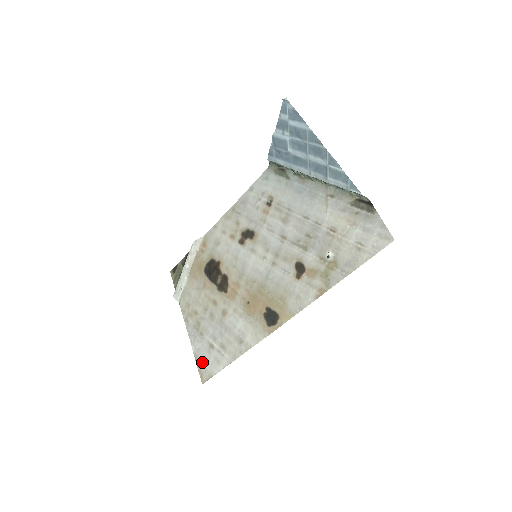
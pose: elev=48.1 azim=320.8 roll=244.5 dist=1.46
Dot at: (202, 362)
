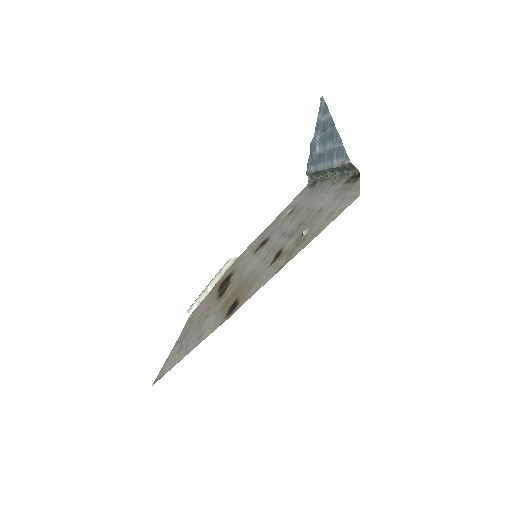
Dot at: (166, 365)
